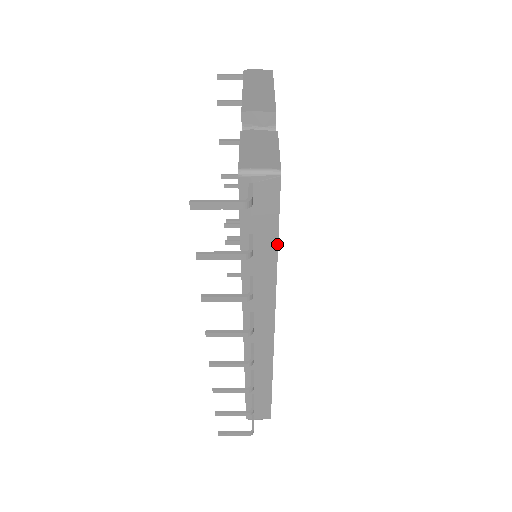
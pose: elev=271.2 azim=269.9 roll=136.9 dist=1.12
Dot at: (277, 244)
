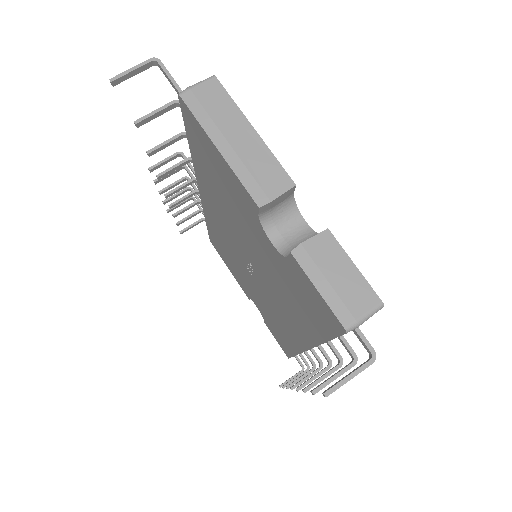
Dot at: occluded
